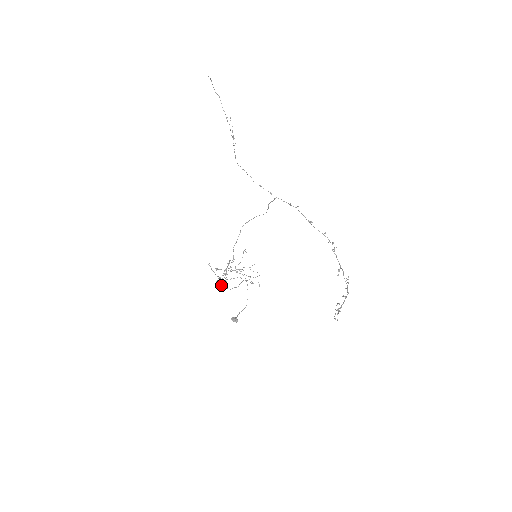
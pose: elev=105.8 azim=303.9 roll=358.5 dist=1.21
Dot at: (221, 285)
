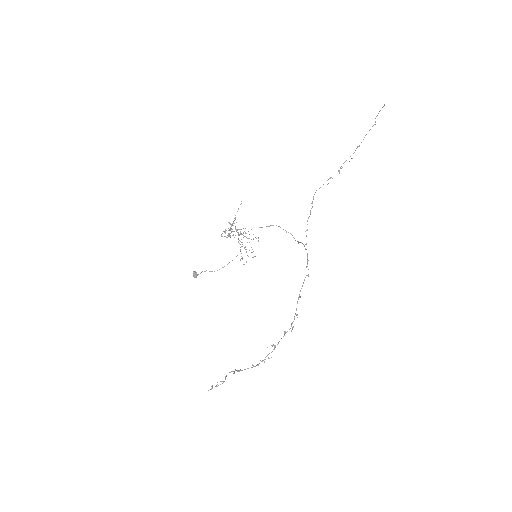
Dot at: (222, 236)
